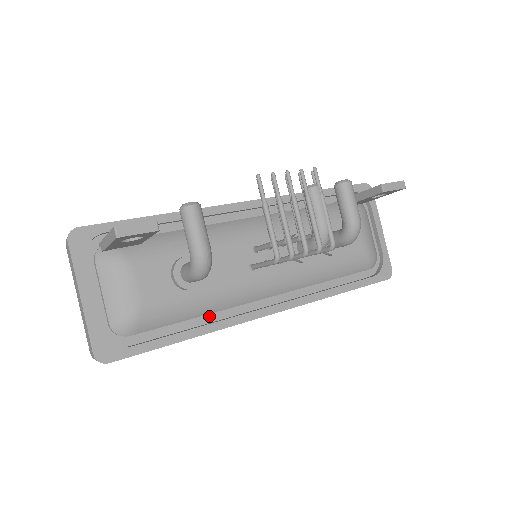
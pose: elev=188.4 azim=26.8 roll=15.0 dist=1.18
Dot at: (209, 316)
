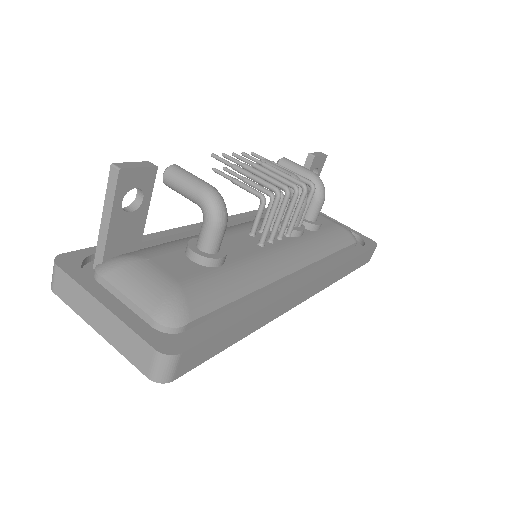
Dot at: (255, 299)
